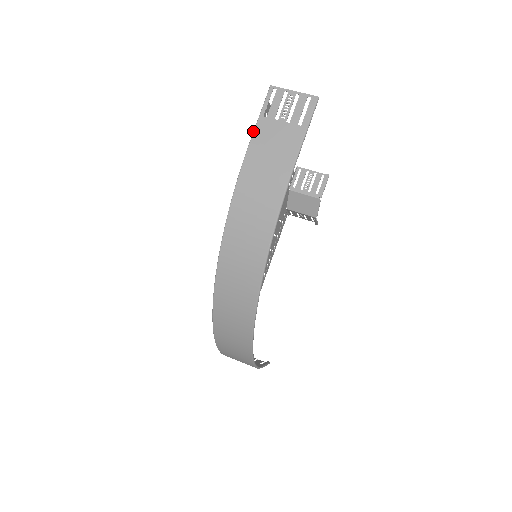
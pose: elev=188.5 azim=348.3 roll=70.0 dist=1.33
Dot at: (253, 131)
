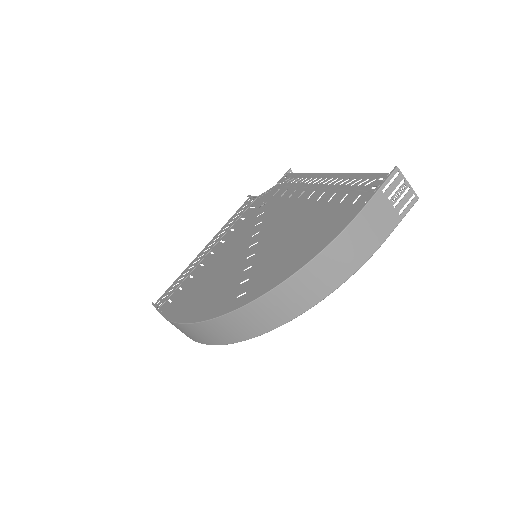
Dot at: (370, 199)
